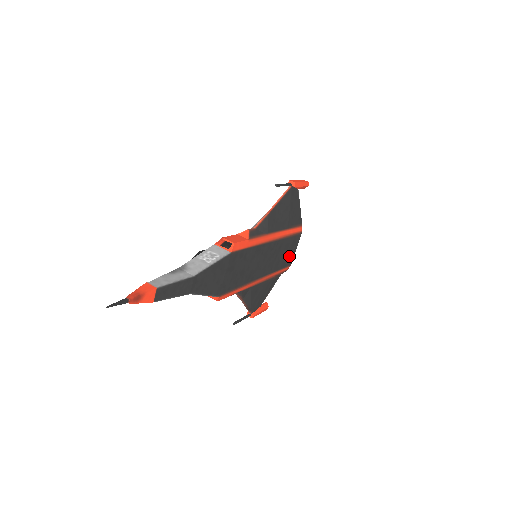
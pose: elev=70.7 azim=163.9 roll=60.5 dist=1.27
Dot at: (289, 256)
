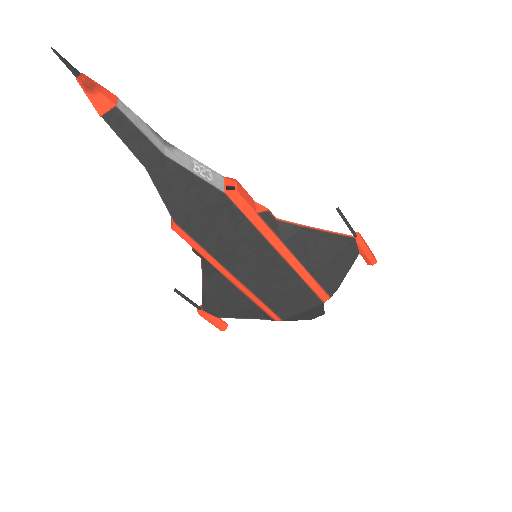
Dot at: (289, 307)
